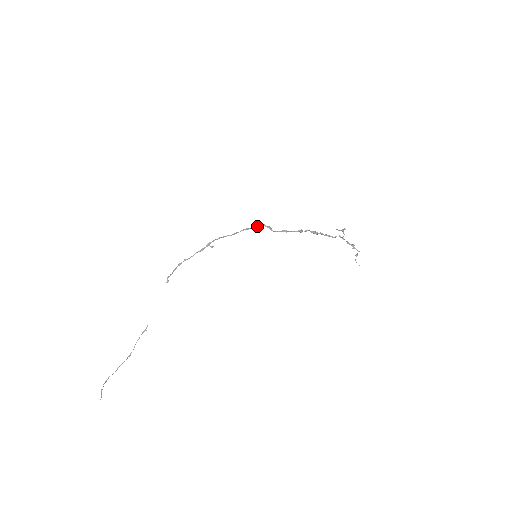
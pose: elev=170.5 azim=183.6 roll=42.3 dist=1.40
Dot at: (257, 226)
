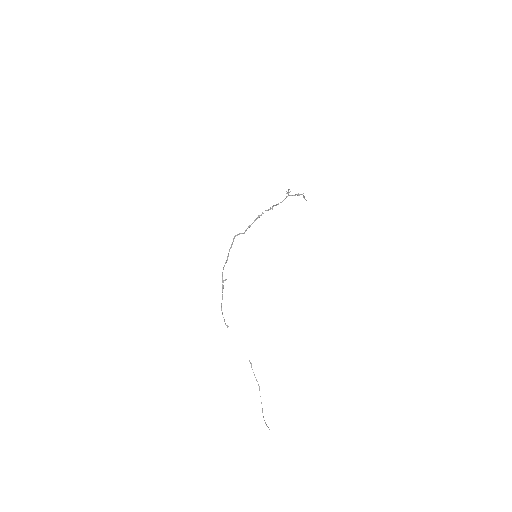
Dot at: occluded
